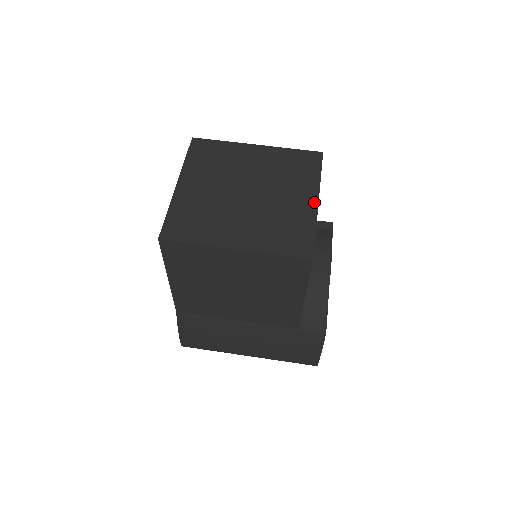
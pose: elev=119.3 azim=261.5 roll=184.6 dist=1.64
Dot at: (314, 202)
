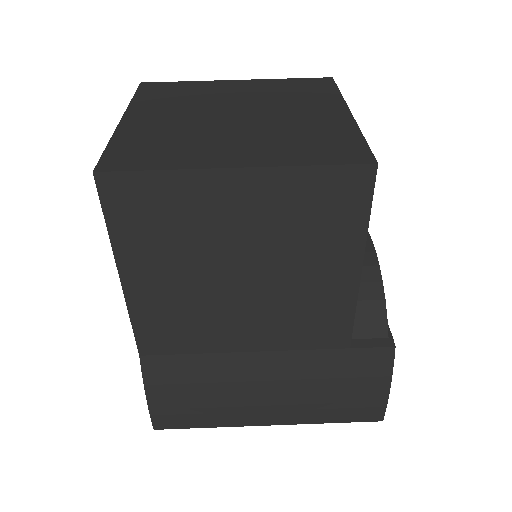
Dot at: (345, 113)
